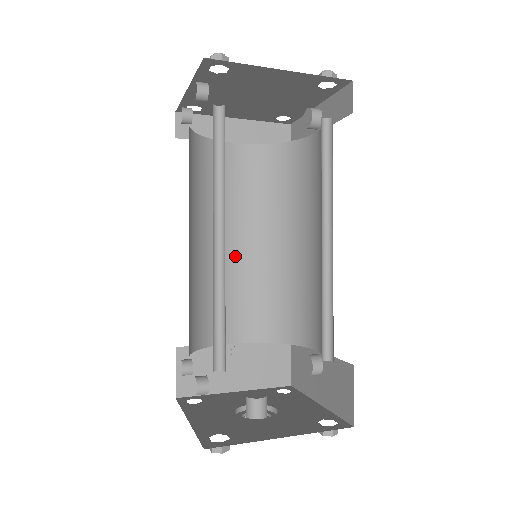
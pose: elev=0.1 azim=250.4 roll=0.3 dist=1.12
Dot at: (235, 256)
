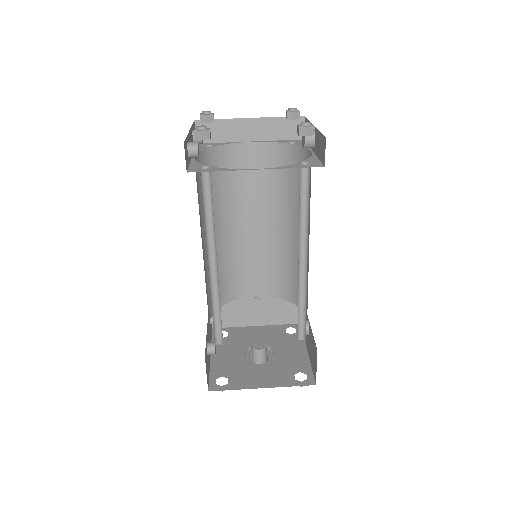
Dot at: (252, 235)
